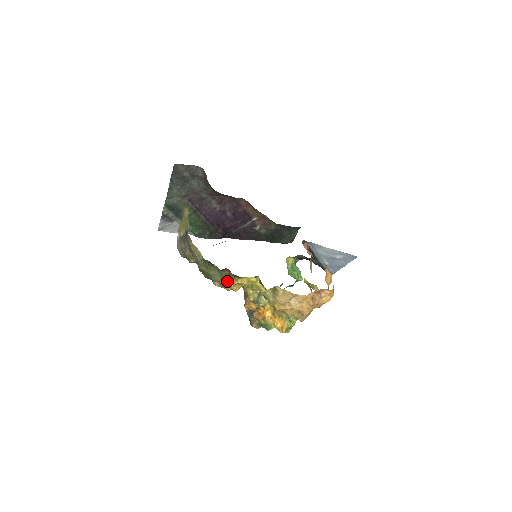
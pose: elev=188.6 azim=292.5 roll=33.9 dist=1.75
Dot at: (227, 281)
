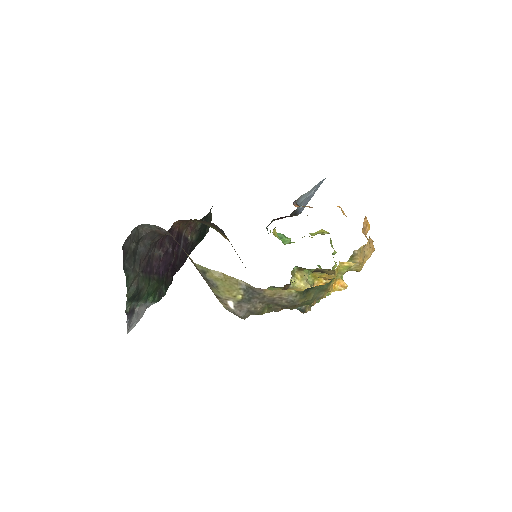
Dot at: (327, 289)
